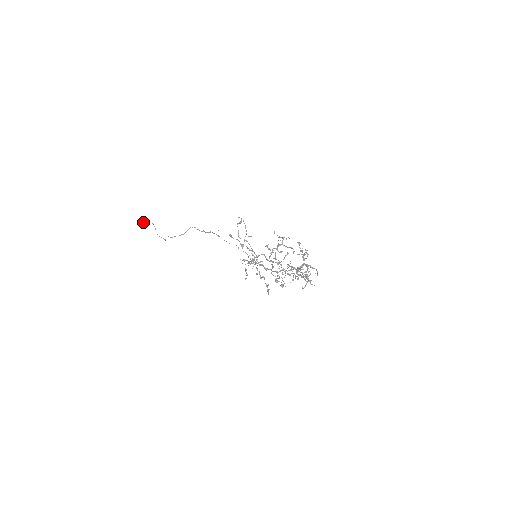
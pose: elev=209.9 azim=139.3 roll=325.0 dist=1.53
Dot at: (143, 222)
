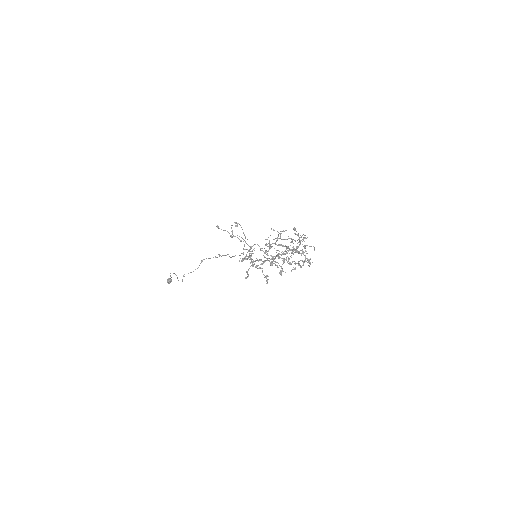
Dot at: (170, 279)
